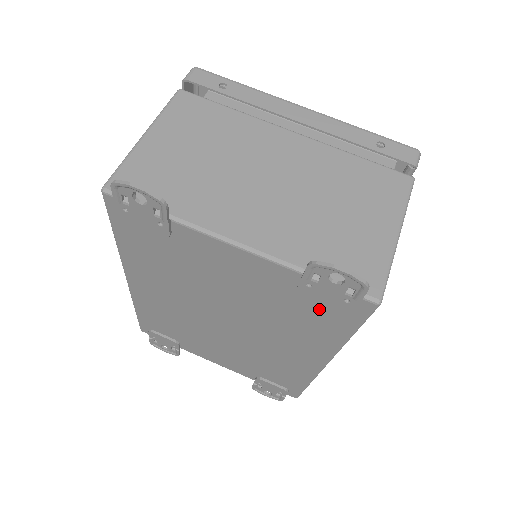
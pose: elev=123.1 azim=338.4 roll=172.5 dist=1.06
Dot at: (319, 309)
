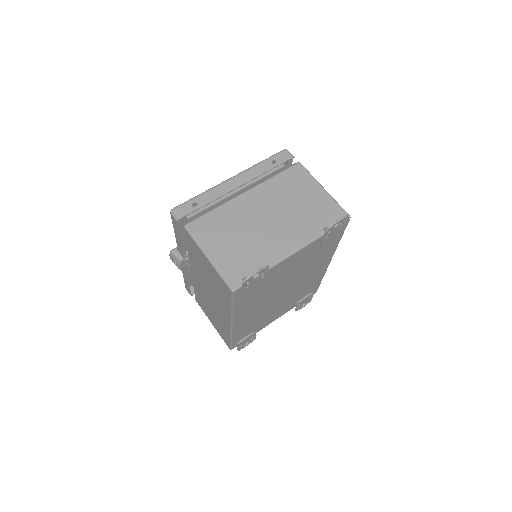
Dot at: (328, 242)
